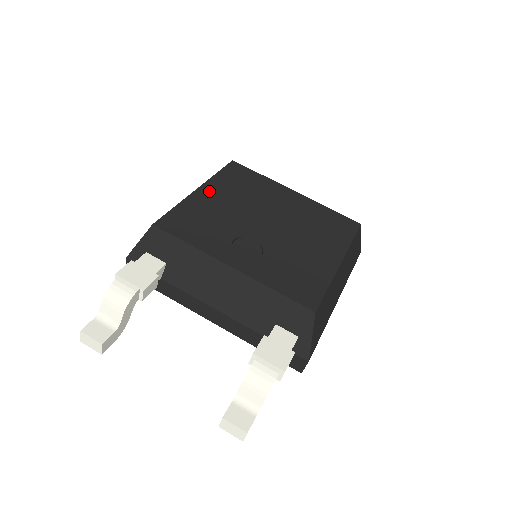
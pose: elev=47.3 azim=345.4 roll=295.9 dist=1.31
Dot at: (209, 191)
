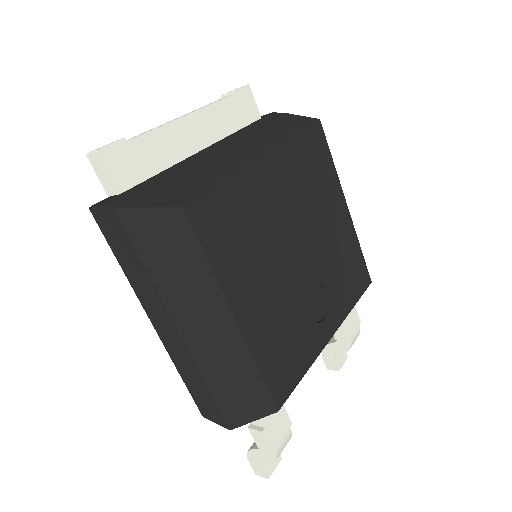
Dot at: (244, 303)
